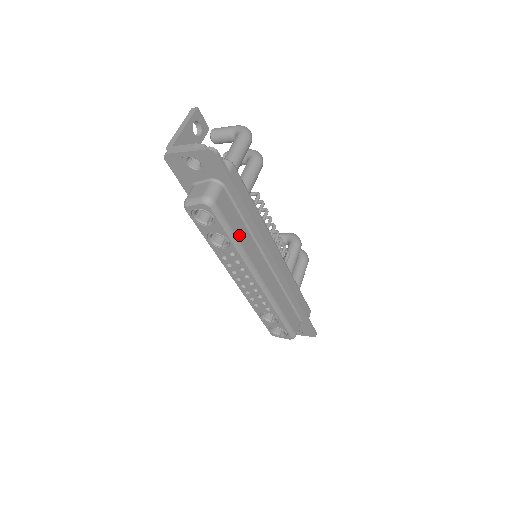
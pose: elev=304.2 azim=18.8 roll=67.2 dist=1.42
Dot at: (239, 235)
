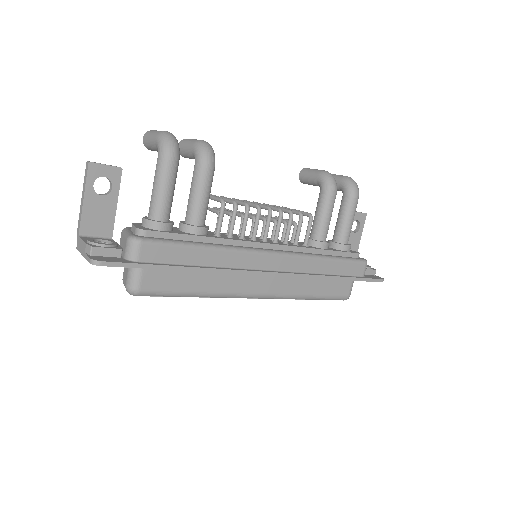
Dot at: (197, 287)
